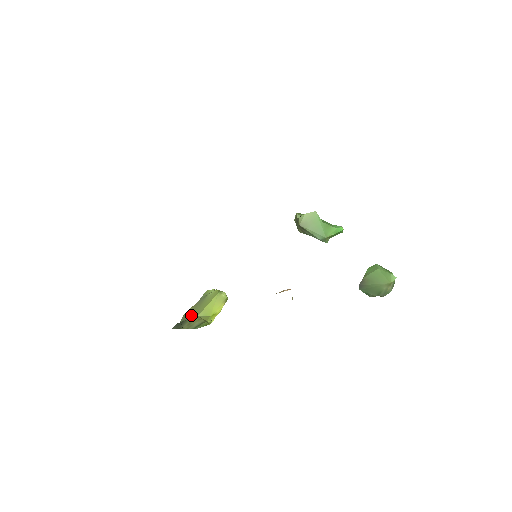
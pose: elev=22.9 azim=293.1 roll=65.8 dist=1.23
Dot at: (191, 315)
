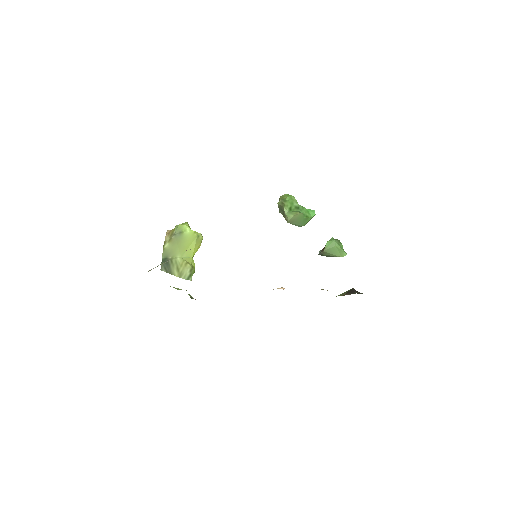
Dot at: (173, 253)
